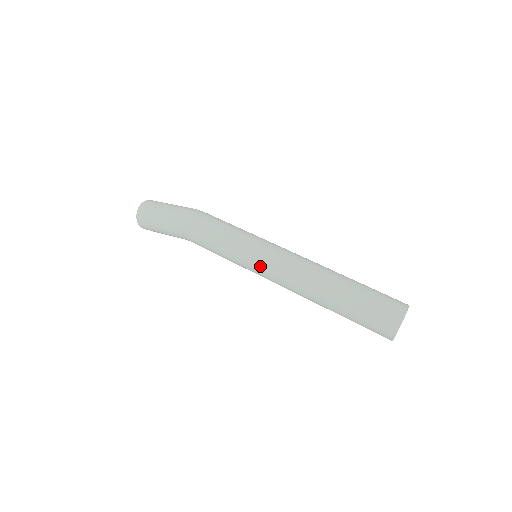
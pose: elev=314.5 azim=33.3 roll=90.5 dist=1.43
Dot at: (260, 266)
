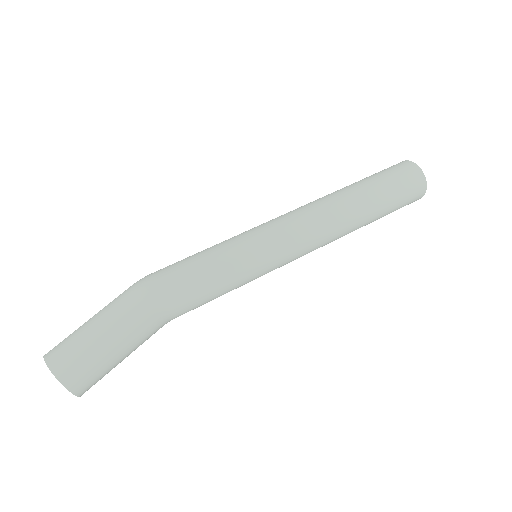
Dot at: (277, 236)
